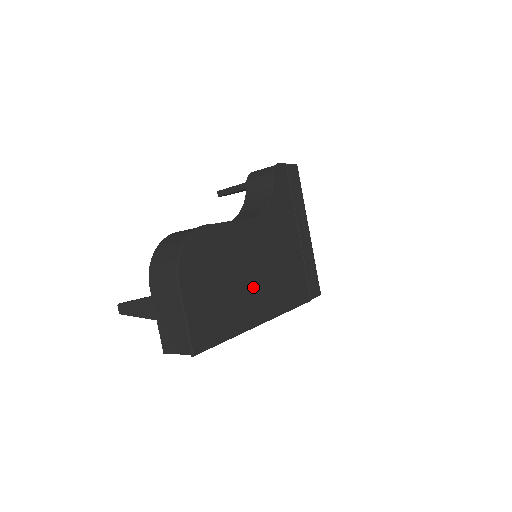
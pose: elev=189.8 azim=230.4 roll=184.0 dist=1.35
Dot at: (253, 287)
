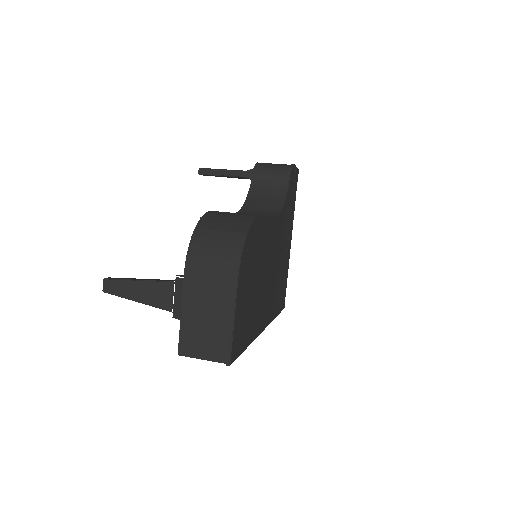
Dot at: (264, 292)
